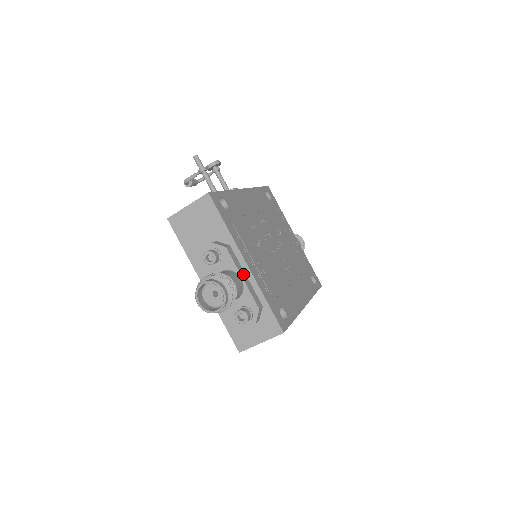
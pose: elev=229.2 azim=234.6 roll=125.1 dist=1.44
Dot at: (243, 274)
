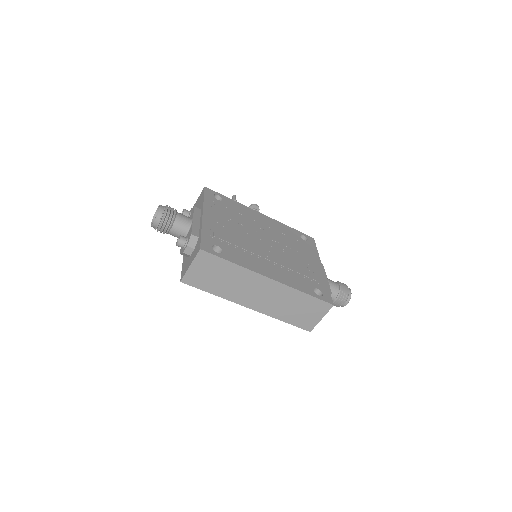
Dot at: (197, 220)
